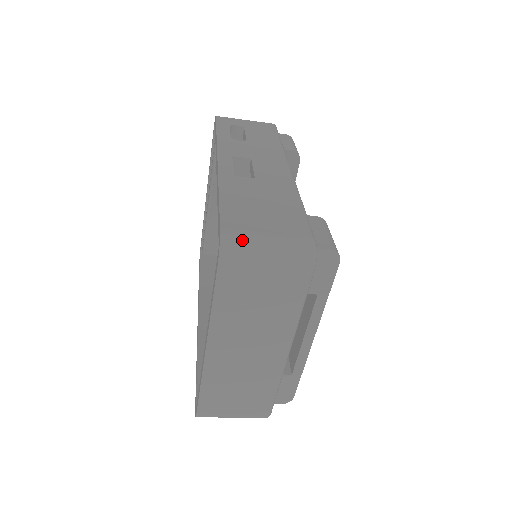
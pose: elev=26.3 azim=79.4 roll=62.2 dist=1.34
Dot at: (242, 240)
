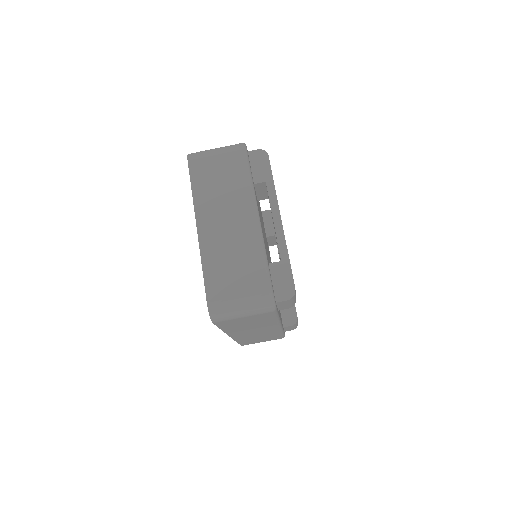
Dot at: (201, 151)
